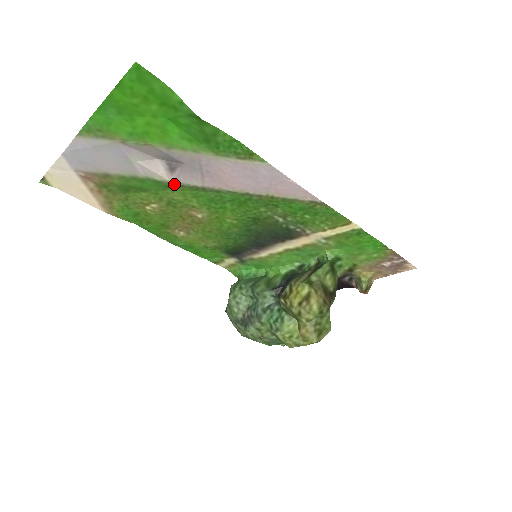
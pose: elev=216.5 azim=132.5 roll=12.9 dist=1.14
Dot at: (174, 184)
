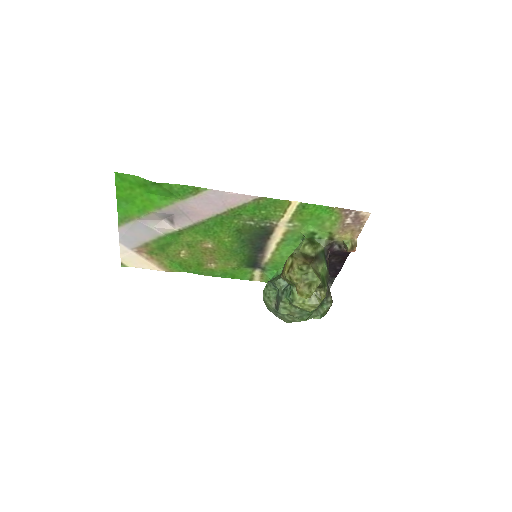
Dot at: (180, 231)
